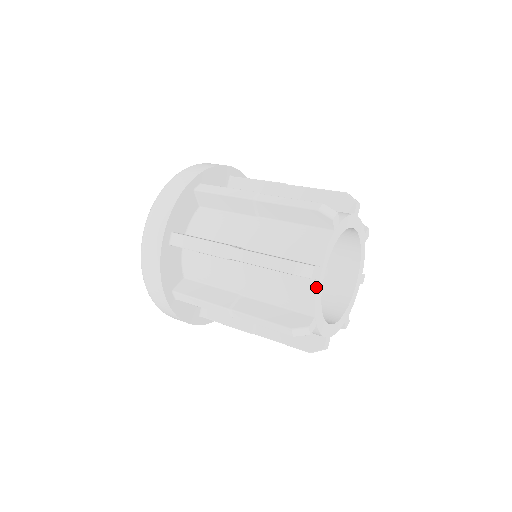
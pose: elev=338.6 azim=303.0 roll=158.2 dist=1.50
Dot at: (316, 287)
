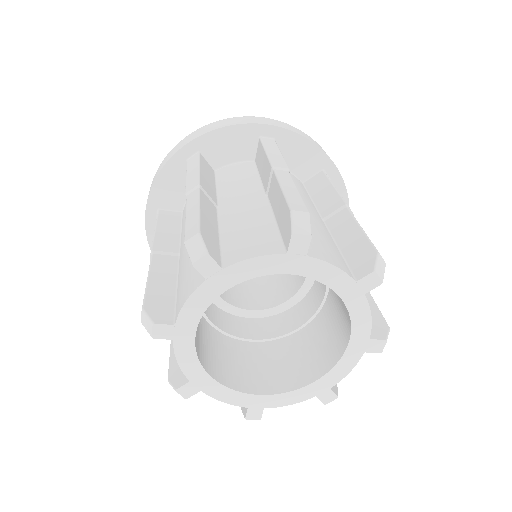
Dot at: (198, 287)
